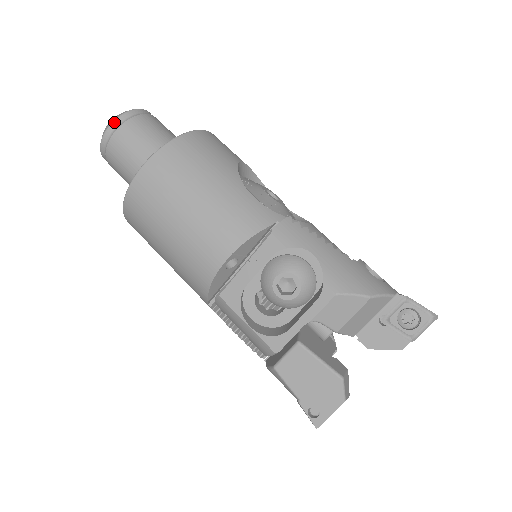
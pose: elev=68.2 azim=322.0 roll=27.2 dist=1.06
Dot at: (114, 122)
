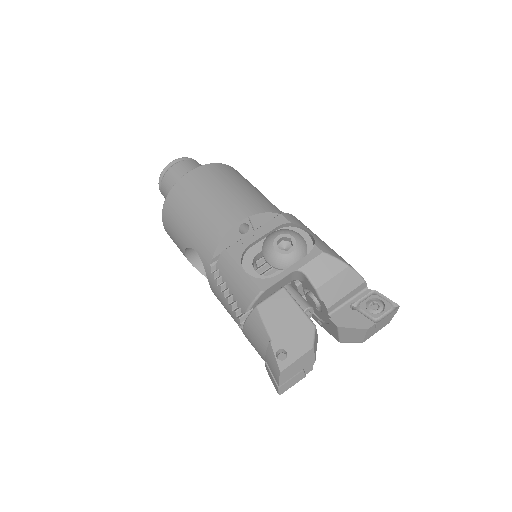
Dot at: (181, 158)
